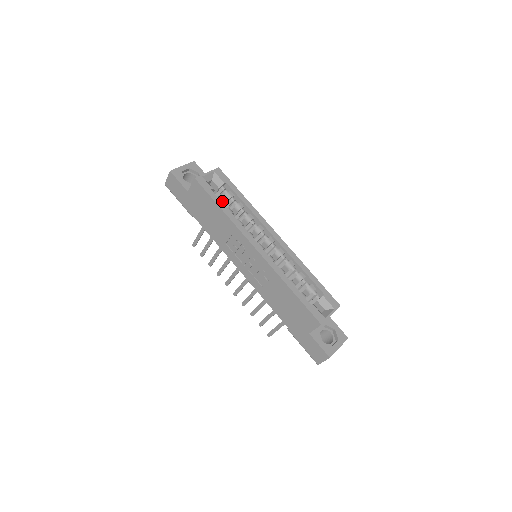
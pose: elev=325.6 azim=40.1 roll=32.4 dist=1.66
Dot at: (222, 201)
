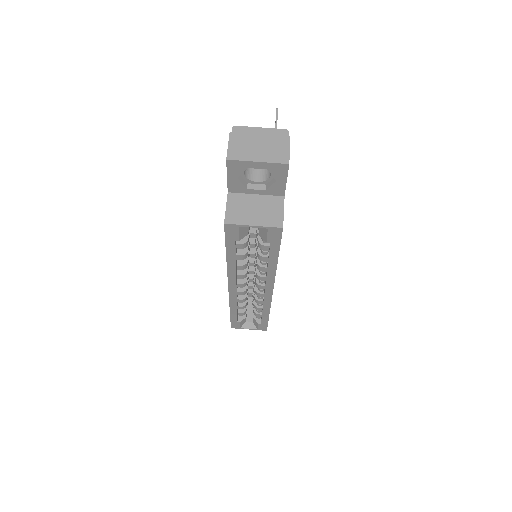
Dot at: (242, 248)
